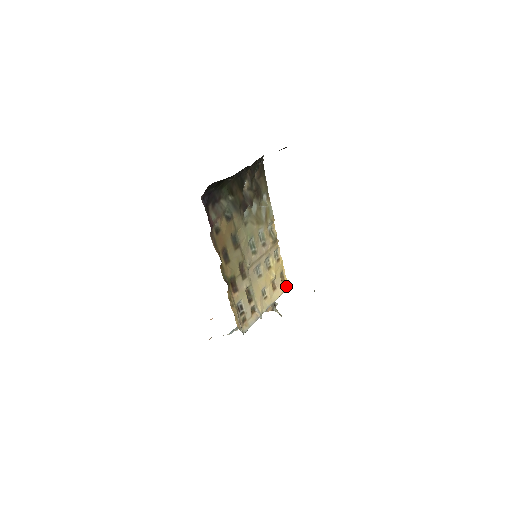
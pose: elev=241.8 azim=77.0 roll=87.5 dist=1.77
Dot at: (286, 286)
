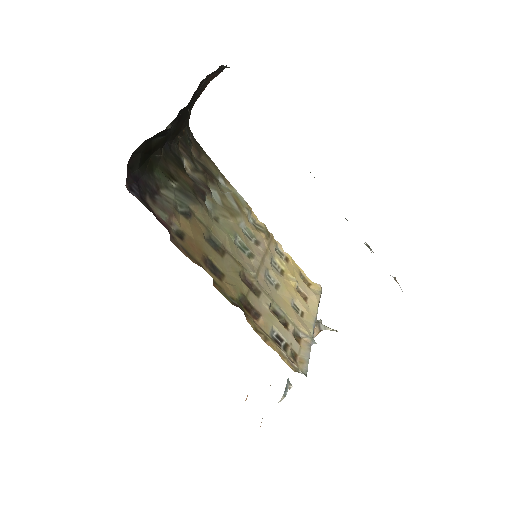
Dot at: (317, 290)
